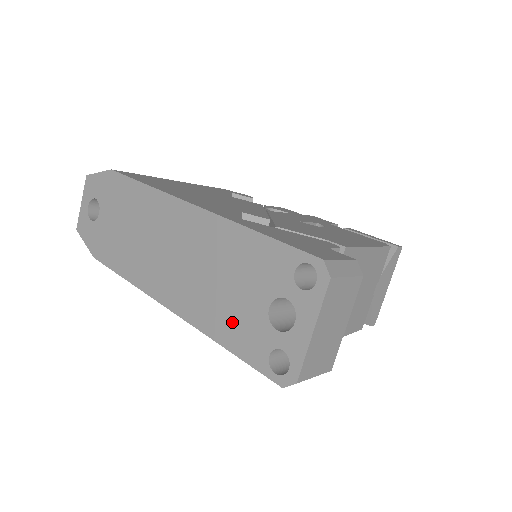
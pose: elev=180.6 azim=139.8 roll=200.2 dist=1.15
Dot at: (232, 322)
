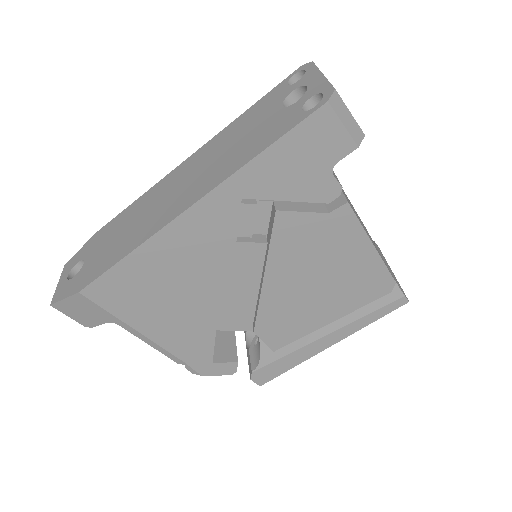
Dot at: (258, 140)
